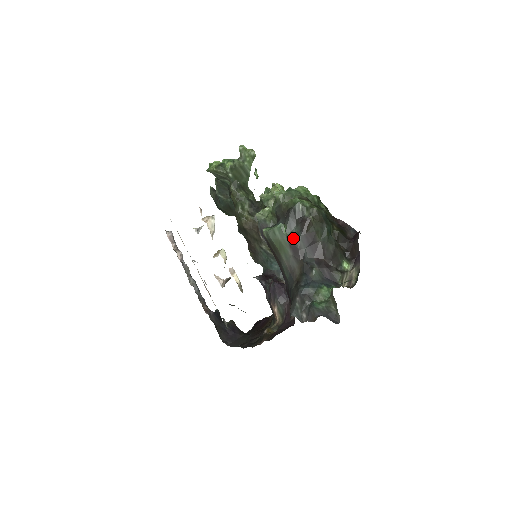
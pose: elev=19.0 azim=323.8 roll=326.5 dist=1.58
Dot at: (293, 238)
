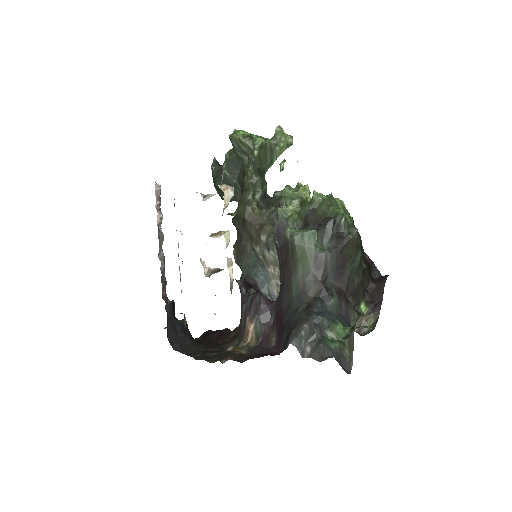
Dot at: (323, 252)
